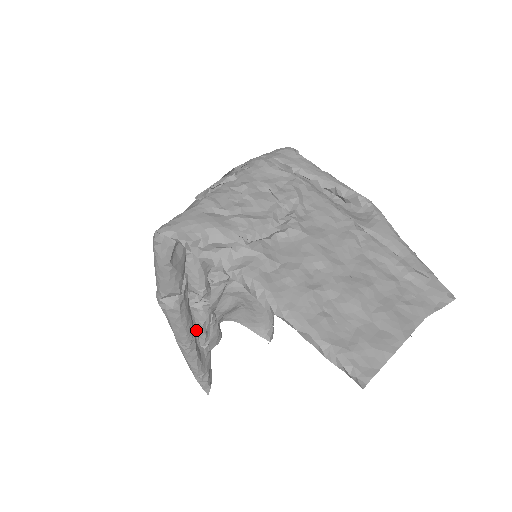
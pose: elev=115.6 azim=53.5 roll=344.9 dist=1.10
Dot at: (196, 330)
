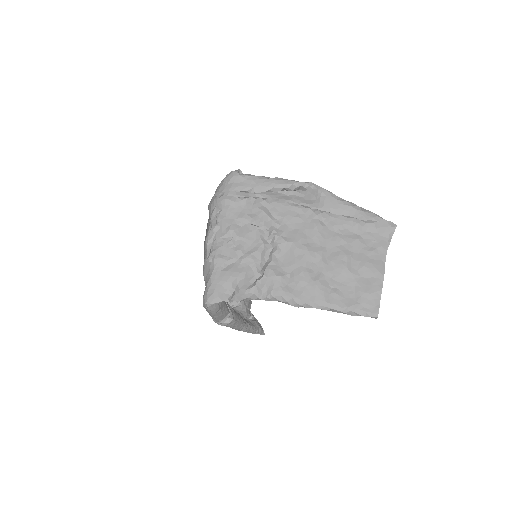
Dot at: occluded
